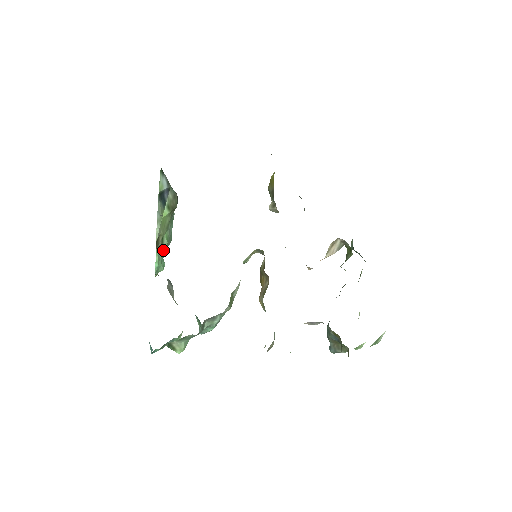
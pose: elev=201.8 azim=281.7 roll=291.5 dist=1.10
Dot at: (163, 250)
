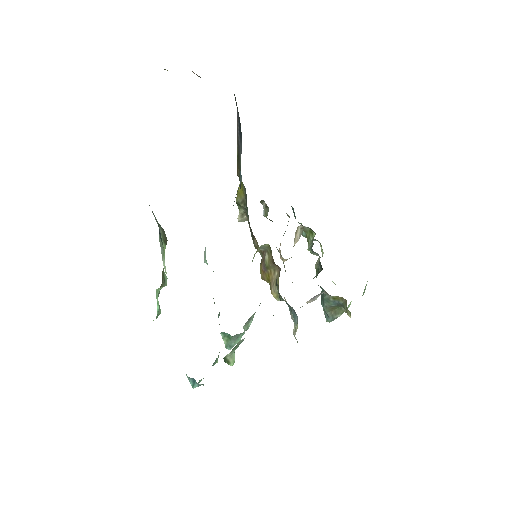
Dot at: (159, 291)
